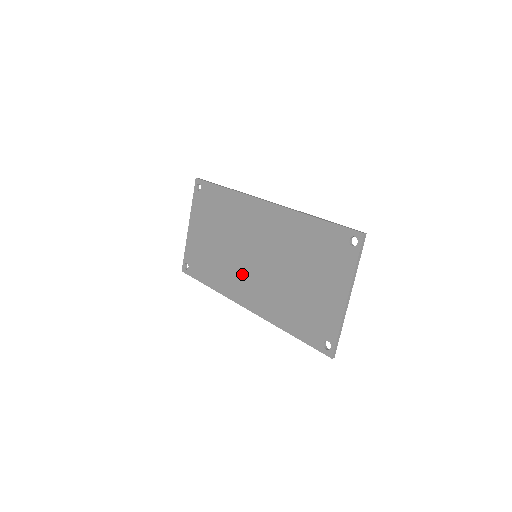
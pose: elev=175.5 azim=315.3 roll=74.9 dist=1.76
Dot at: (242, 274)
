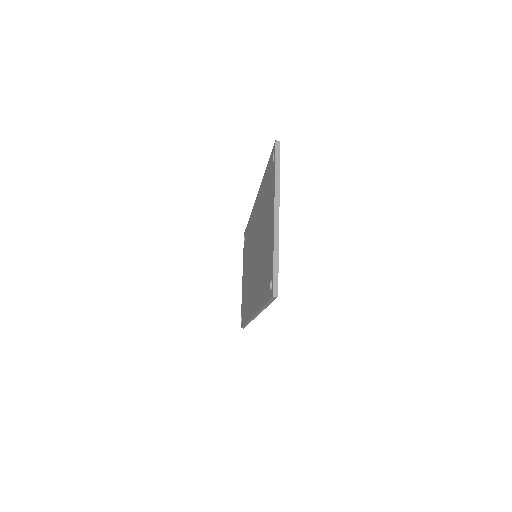
Dot at: (251, 283)
